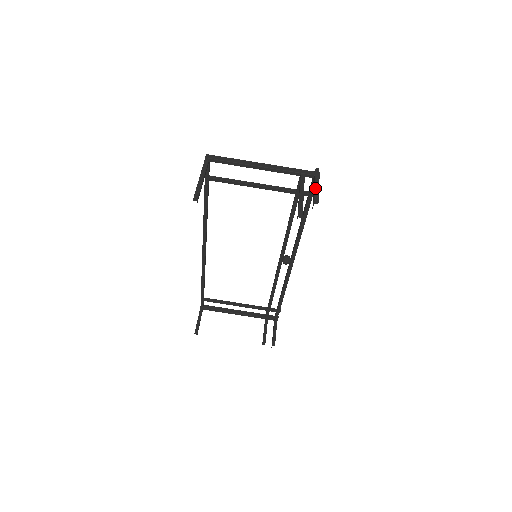
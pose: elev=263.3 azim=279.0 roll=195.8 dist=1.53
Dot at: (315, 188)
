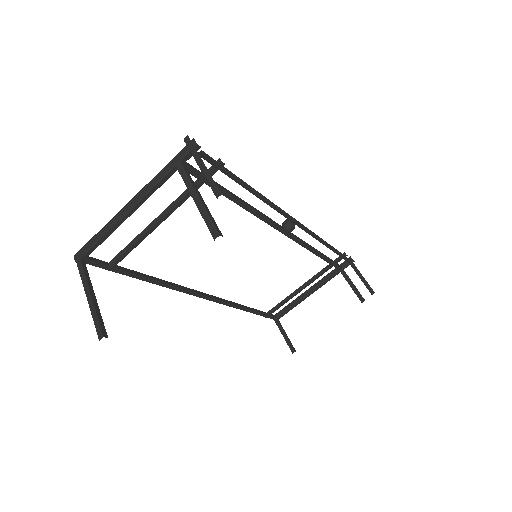
Dot at: (202, 172)
